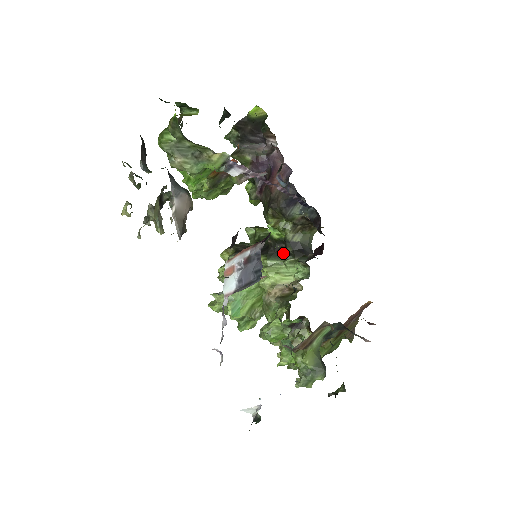
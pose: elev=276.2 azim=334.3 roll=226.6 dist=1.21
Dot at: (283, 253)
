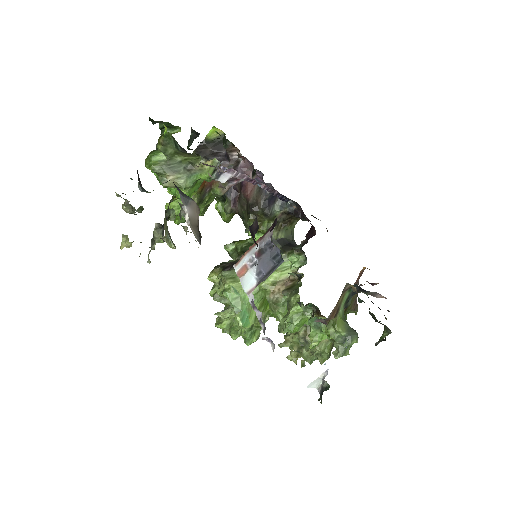
Dot at: occluded
